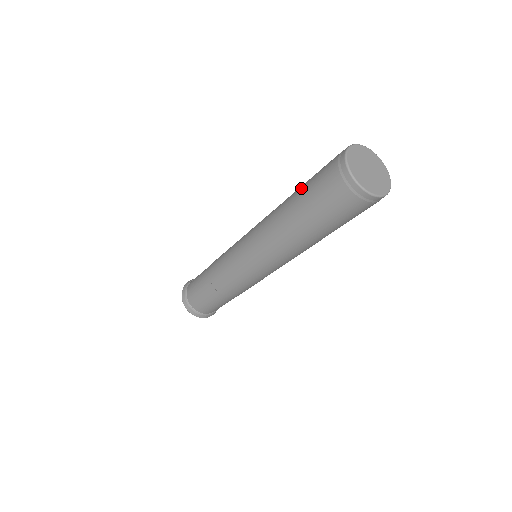
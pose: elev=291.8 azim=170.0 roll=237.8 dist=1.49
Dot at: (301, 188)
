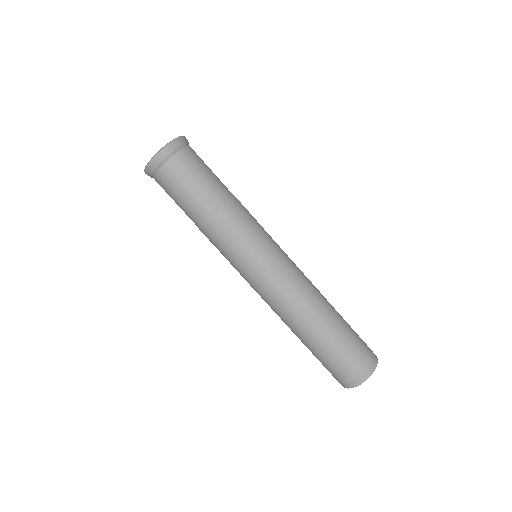
Dot at: (339, 333)
